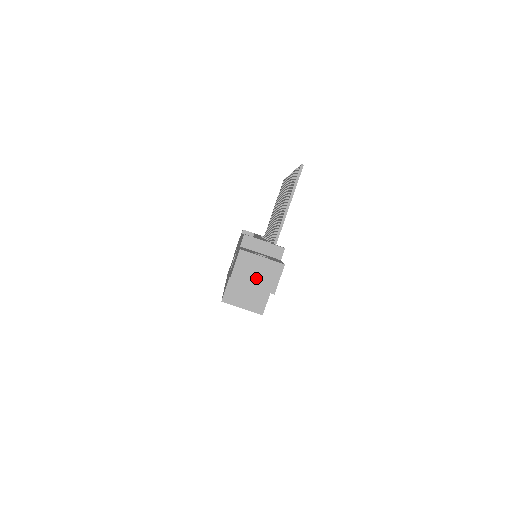
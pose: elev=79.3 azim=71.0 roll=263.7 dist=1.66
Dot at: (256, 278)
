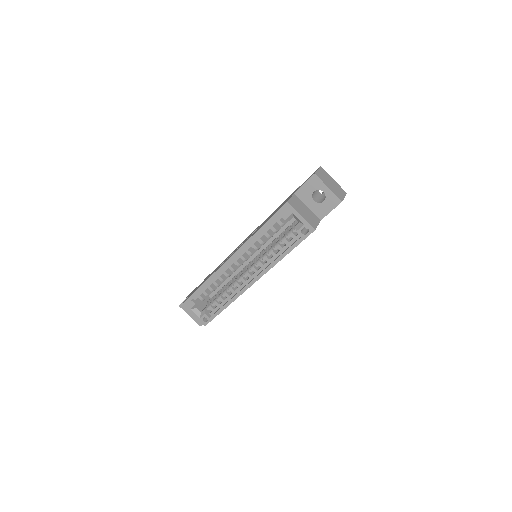
Dot at: (331, 185)
